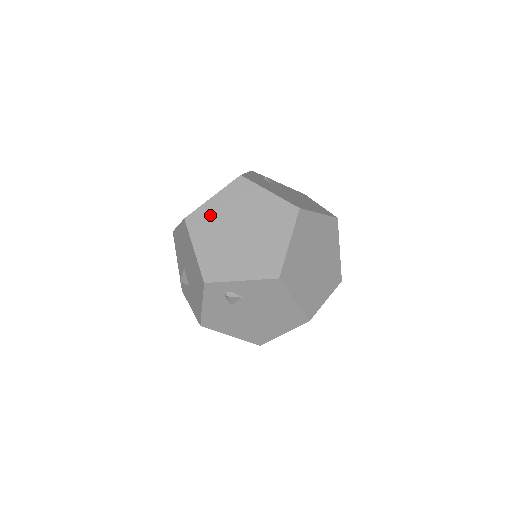
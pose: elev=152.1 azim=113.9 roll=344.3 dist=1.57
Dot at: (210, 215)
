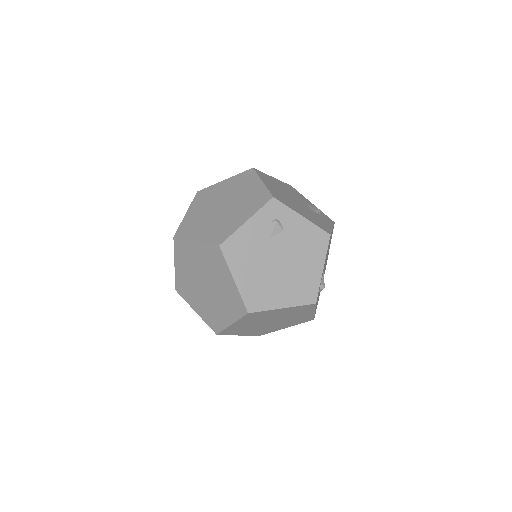
Dot at: (190, 253)
